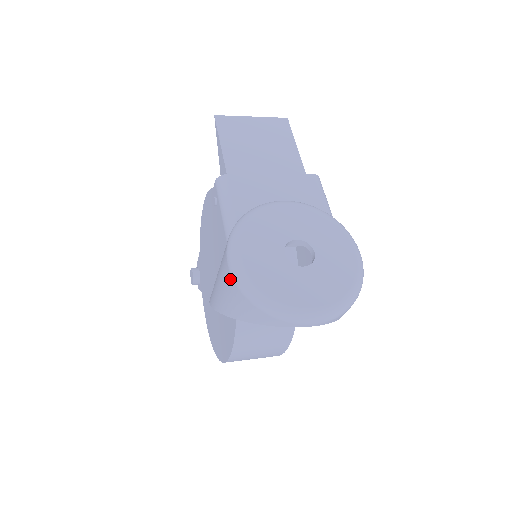
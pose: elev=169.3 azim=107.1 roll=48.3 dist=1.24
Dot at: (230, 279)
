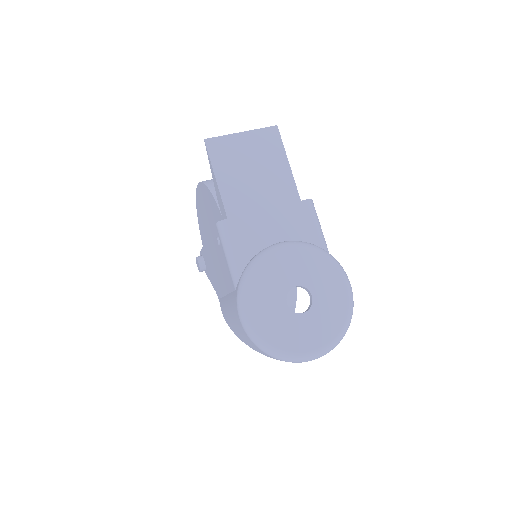
Dot at: (243, 330)
